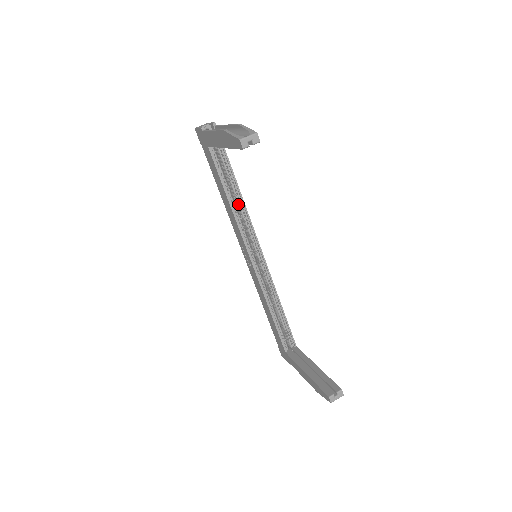
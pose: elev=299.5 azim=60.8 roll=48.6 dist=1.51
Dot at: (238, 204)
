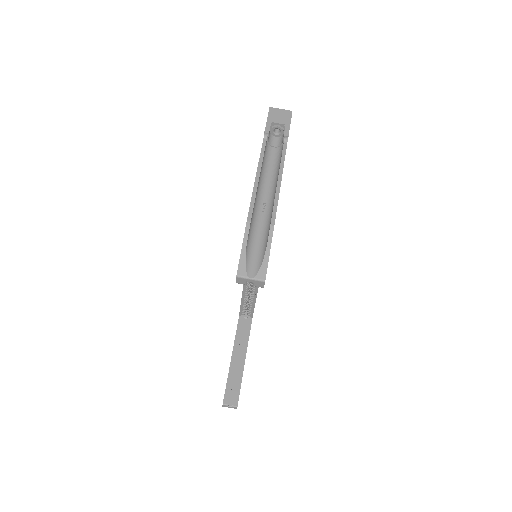
Dot at: occluded
